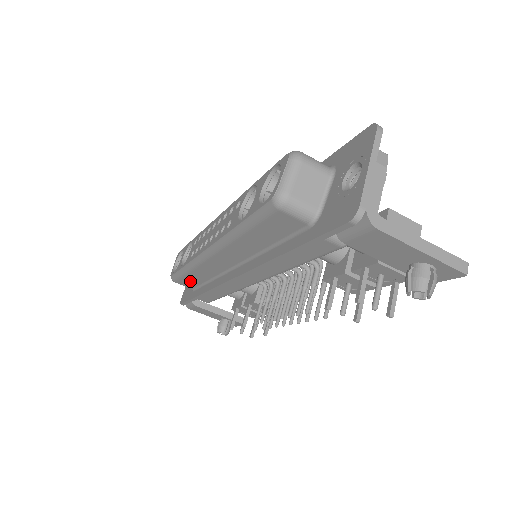
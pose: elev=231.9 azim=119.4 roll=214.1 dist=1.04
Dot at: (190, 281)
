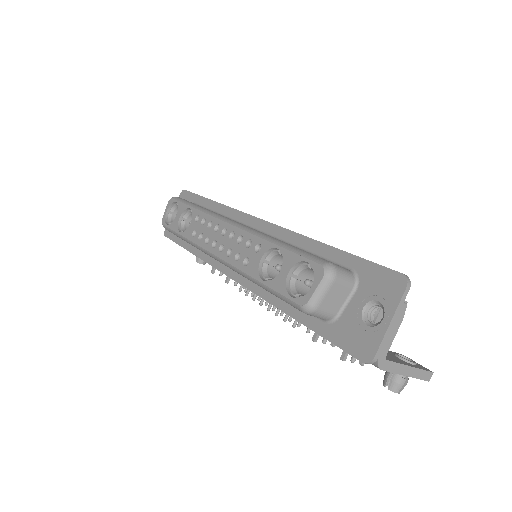
Dot at: occluded
